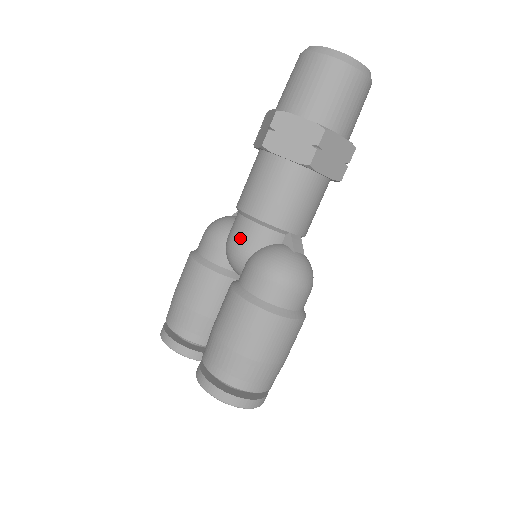
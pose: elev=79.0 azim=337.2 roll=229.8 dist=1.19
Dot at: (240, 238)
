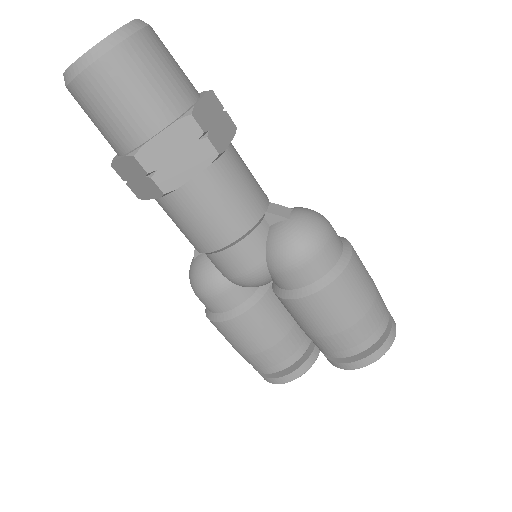
Dot at: (242, 267)
